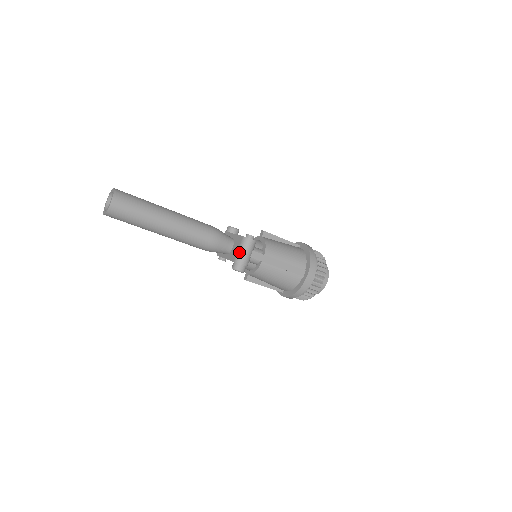
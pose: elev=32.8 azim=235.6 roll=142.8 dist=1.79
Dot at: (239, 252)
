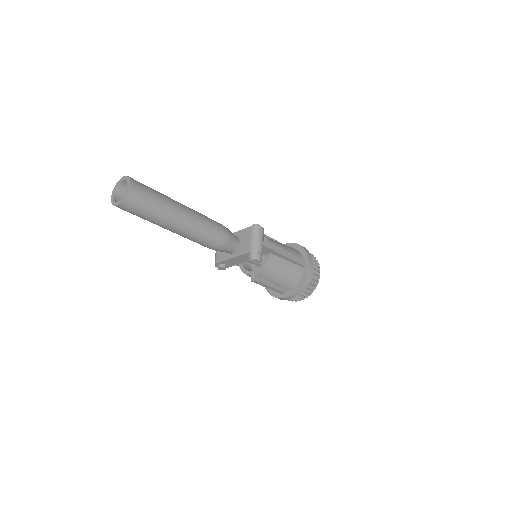
Dot at: (253, 241)
